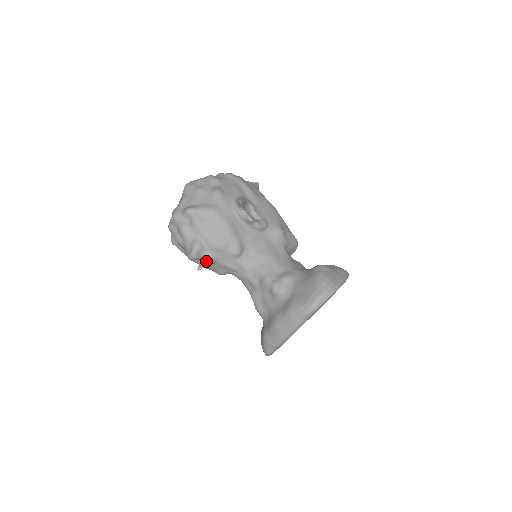
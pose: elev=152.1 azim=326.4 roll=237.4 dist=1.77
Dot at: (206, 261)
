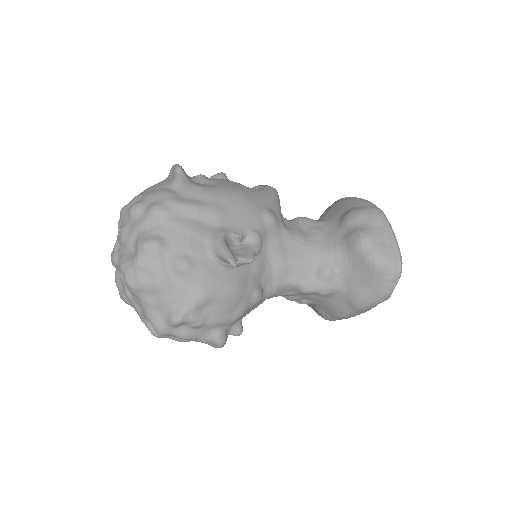
Dot at: (237, 335)
